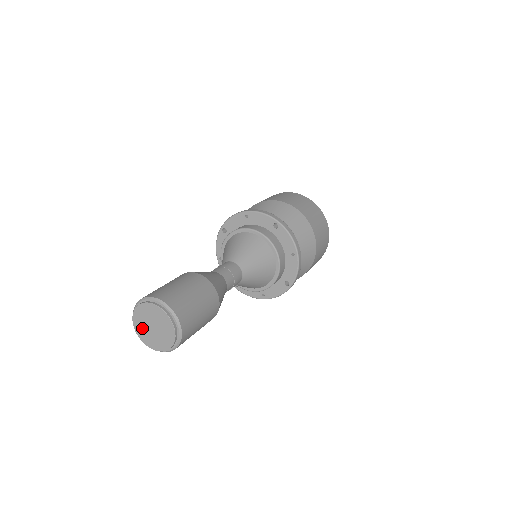
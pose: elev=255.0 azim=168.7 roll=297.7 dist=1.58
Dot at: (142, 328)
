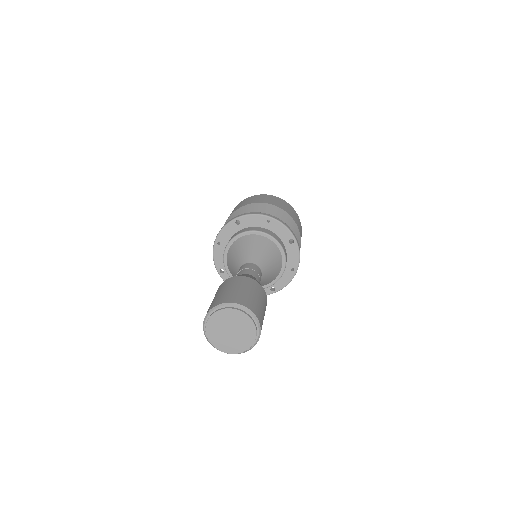
Dot at: (227, 344)
